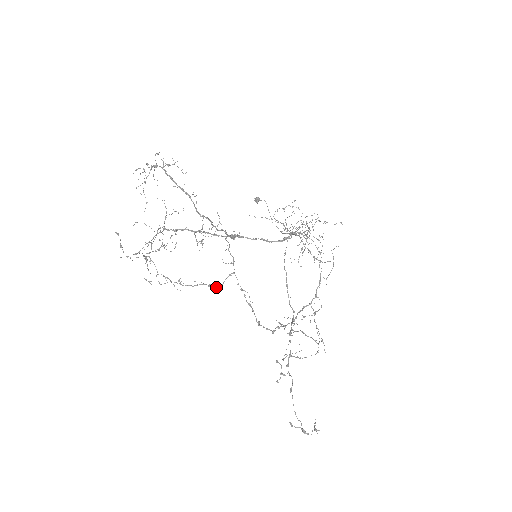
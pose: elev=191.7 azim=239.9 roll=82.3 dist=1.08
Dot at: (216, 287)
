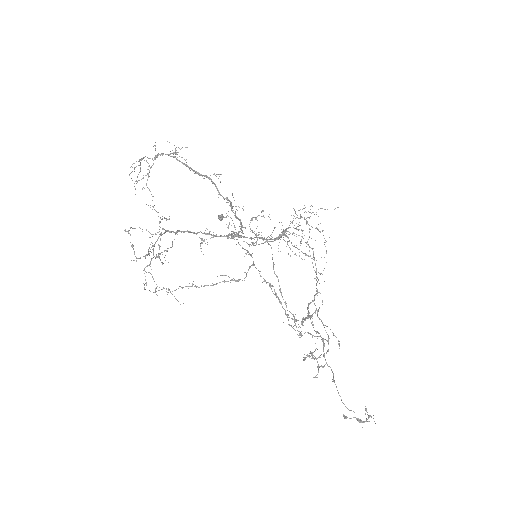
Dot at: occluded
